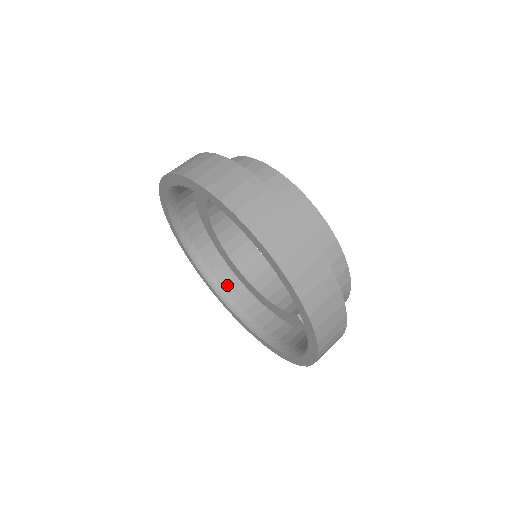
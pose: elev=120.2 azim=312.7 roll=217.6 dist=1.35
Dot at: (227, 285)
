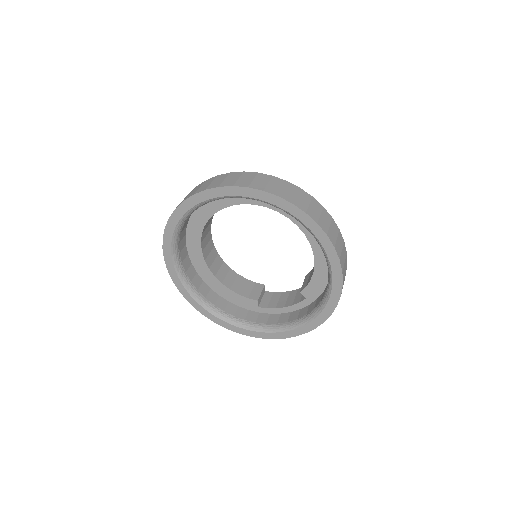
Dot at: (185, 266)
